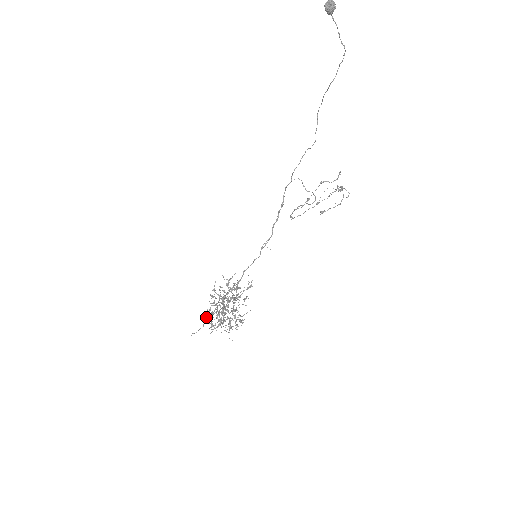
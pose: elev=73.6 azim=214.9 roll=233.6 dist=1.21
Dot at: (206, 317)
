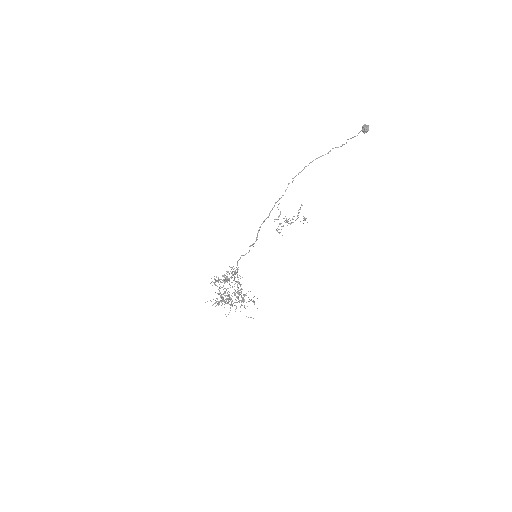
Dot at: (229, 301)
